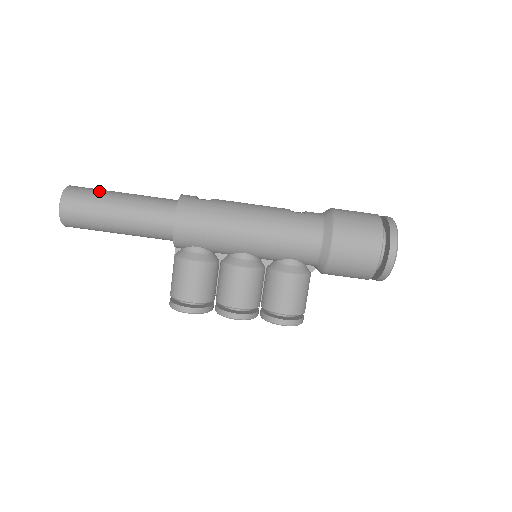
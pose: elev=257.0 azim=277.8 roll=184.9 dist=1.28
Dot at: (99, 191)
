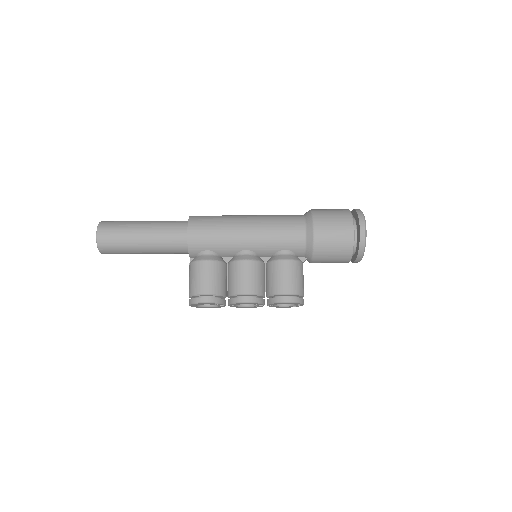
Dot at: (127, 221)
